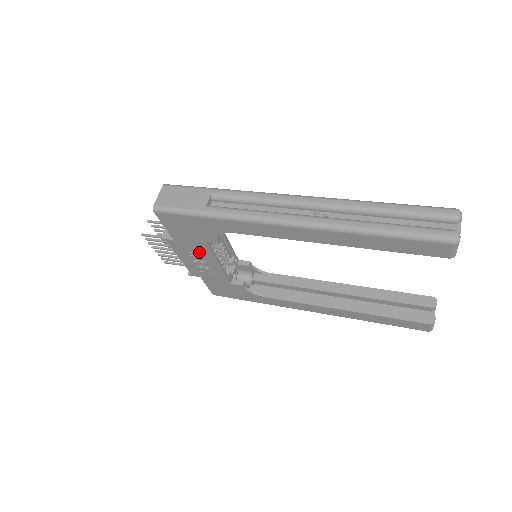
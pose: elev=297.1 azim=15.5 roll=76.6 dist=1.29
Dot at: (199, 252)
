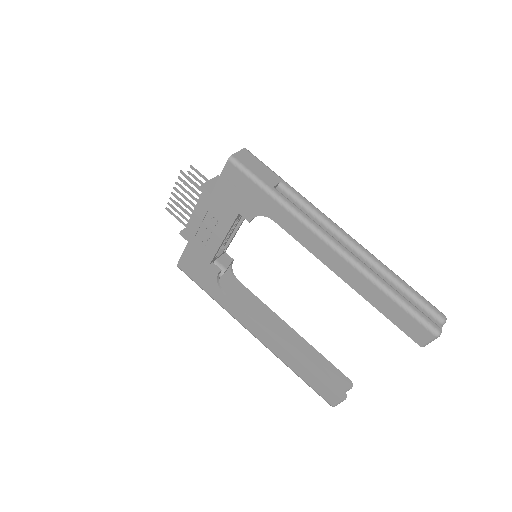
Dot at: (220, 219)
